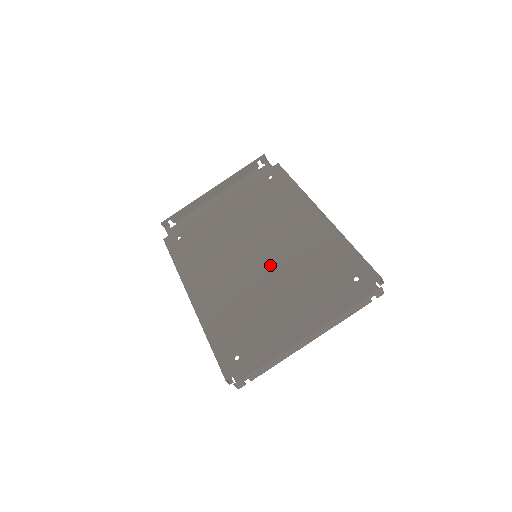
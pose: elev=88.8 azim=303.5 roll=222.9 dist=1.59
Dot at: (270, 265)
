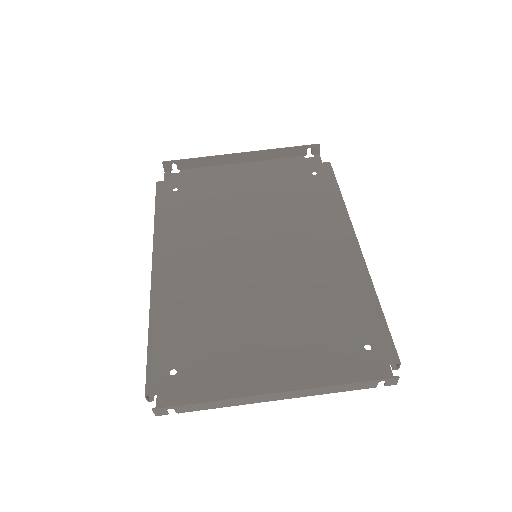
Dot at: (268, 275)
